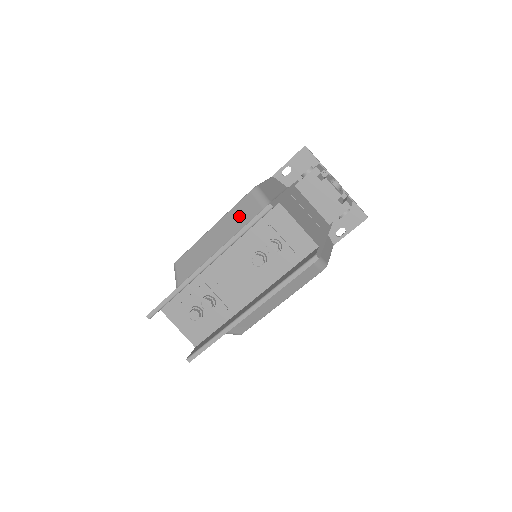
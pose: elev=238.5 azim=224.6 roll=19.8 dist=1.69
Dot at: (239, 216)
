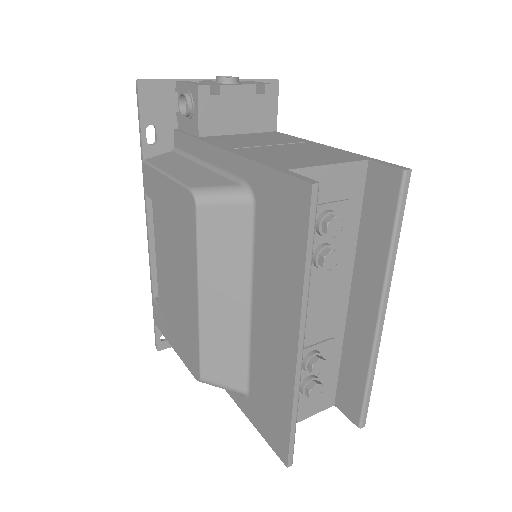
Dot at: (224, 247)
